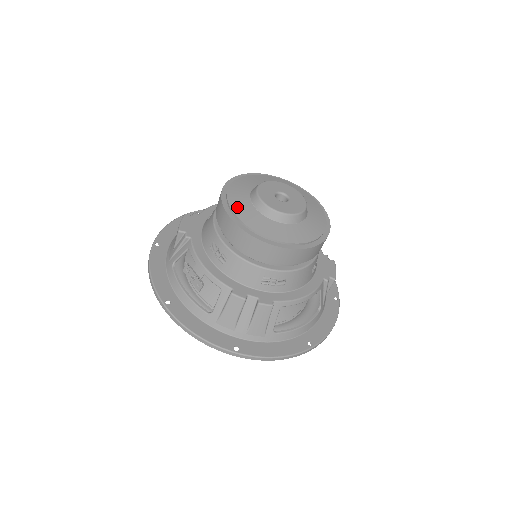
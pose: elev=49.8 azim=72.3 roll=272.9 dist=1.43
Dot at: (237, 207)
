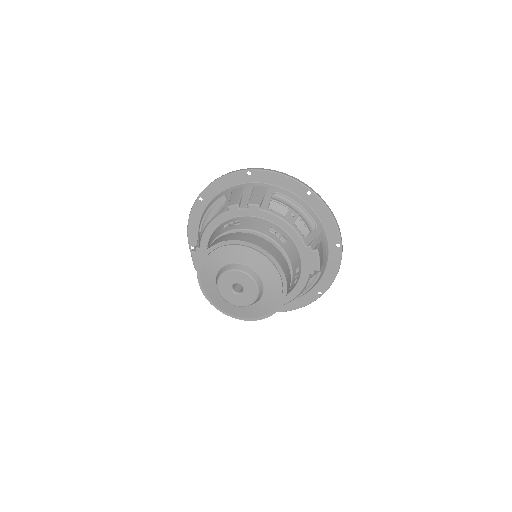
Dot at: (214, 300)
